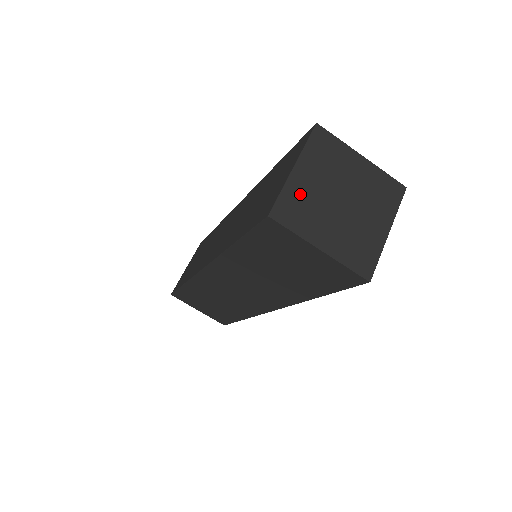
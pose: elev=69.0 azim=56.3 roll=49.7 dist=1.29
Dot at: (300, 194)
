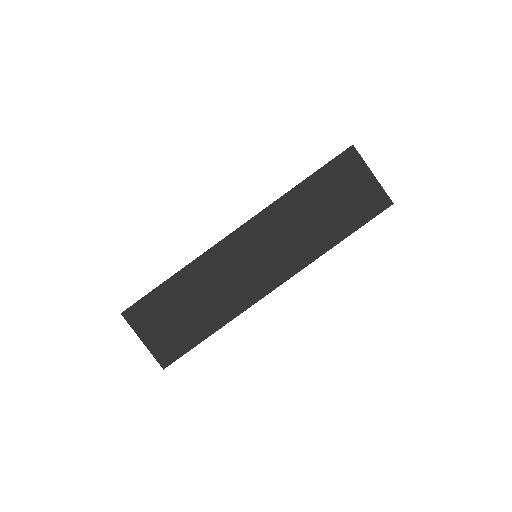
Dot at: occluded
